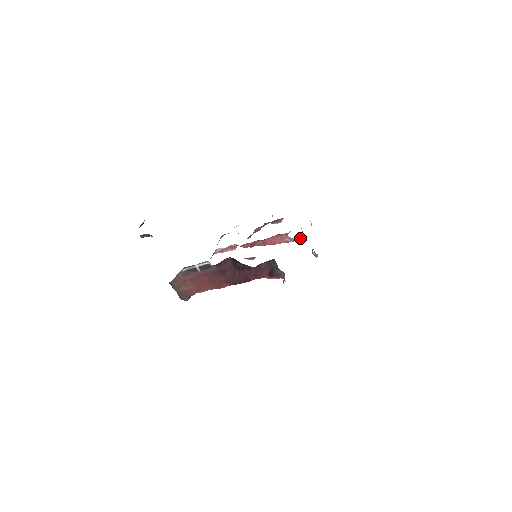
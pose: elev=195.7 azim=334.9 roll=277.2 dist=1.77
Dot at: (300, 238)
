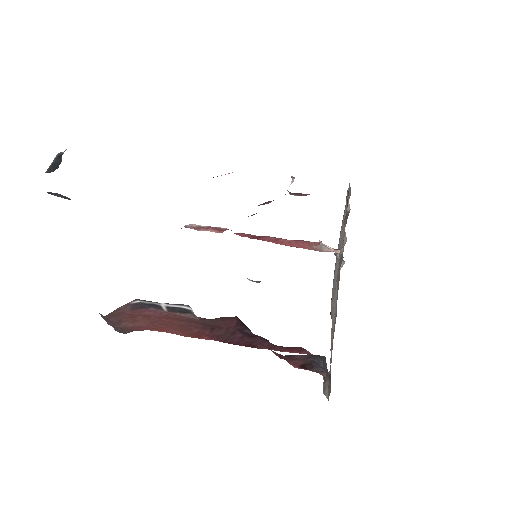
Dot at: (338, 250)
